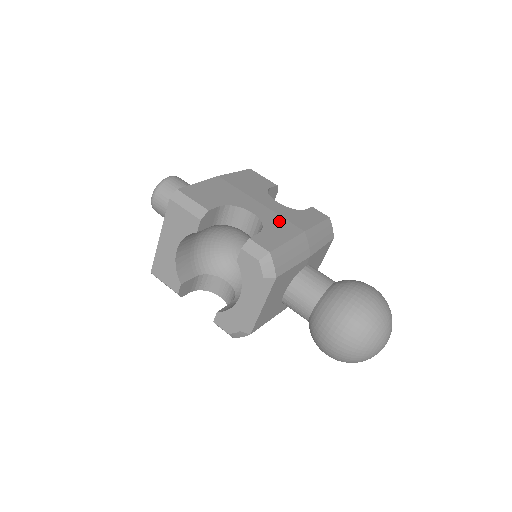
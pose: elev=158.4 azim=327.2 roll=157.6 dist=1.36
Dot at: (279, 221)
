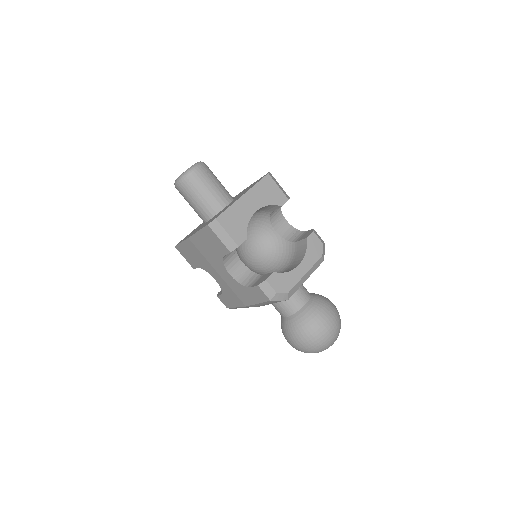
Dot at: occluded
